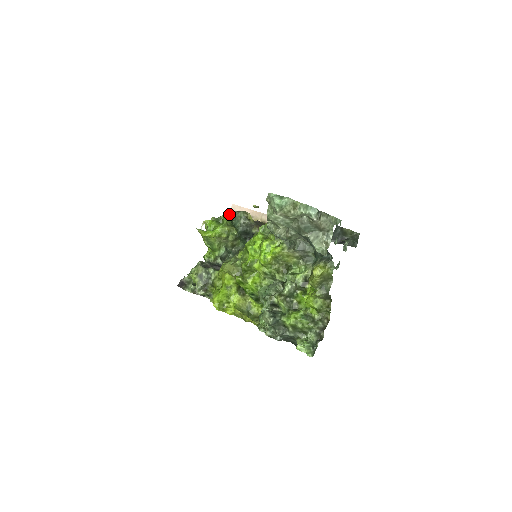
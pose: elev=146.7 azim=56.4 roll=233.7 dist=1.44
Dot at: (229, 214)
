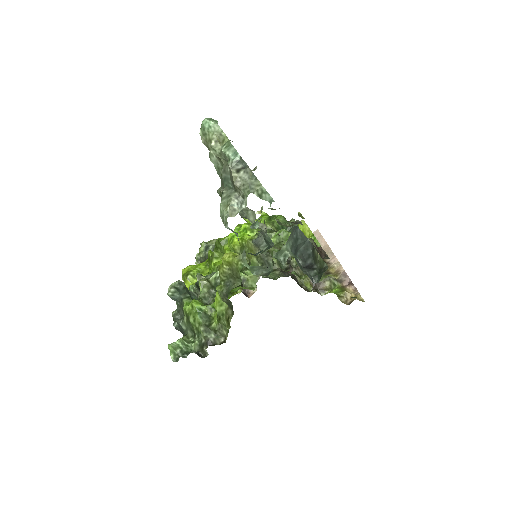
Dot at: (290, 221)
